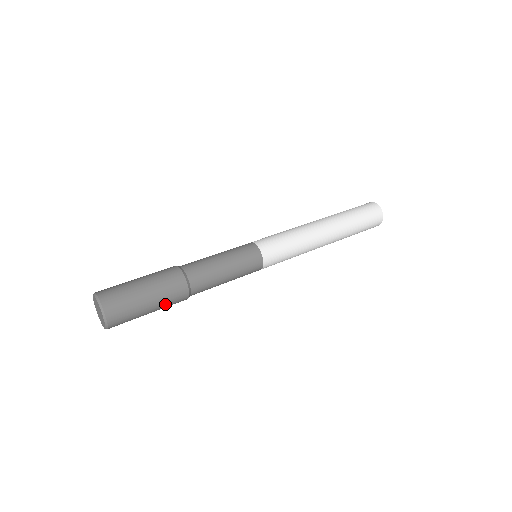
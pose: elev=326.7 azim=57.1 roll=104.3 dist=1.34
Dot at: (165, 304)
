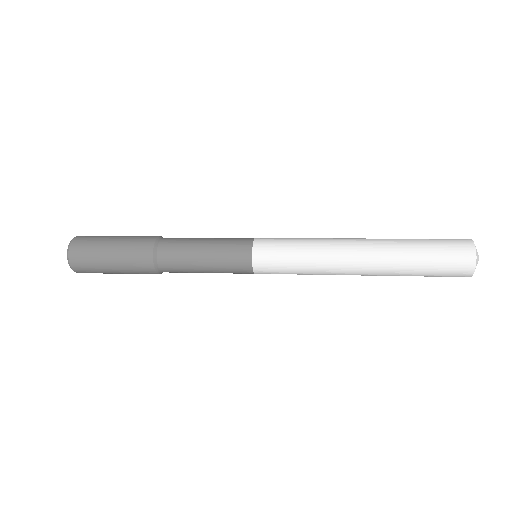
Dot at: (126, 259)
